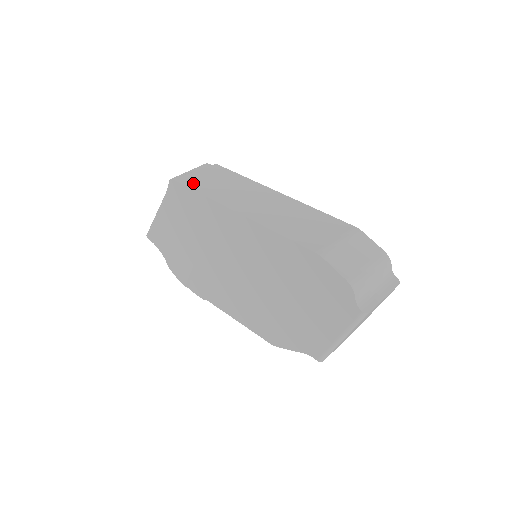
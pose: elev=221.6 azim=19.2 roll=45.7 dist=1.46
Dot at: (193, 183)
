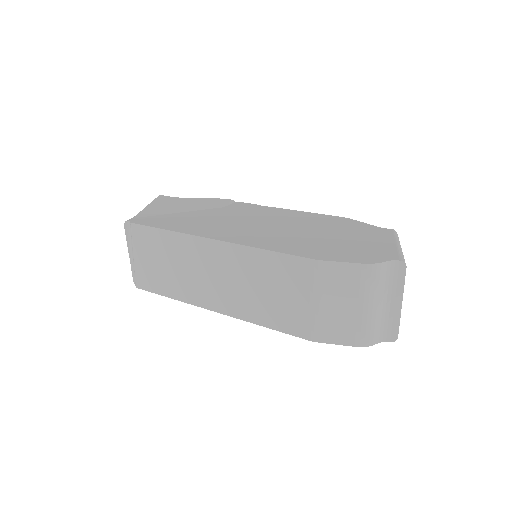
Dot at: (151, 283)
